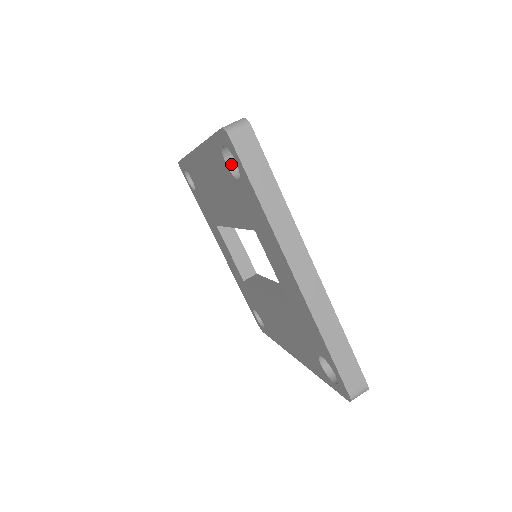
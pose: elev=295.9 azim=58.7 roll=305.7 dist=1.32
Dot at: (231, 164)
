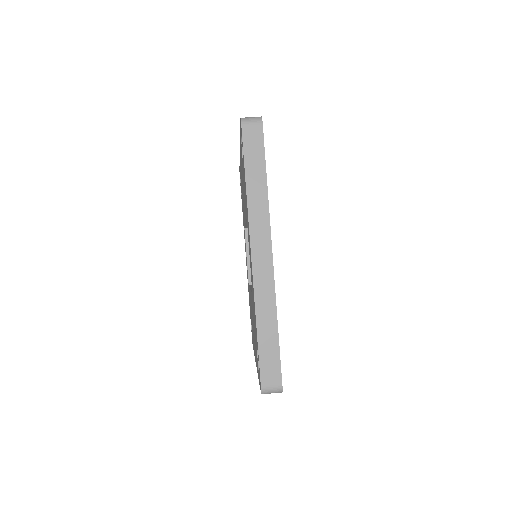
Dot at: occluded
